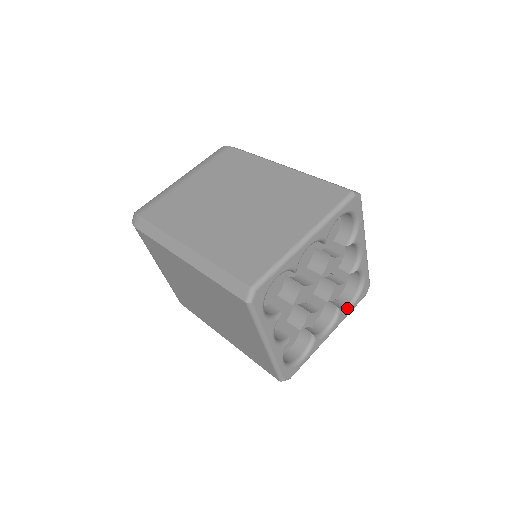
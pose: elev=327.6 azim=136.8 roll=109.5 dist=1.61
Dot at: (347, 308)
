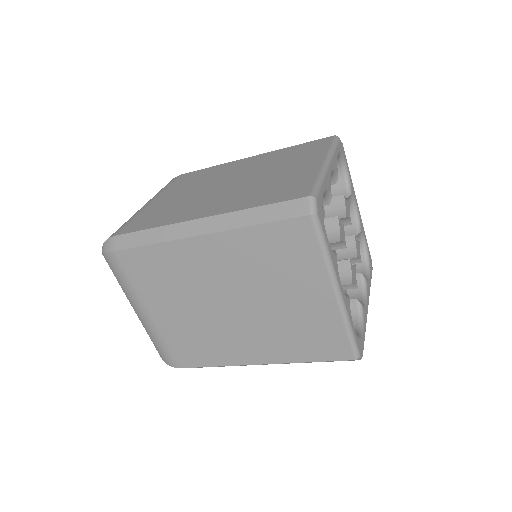
Dot at: (367, 279)
